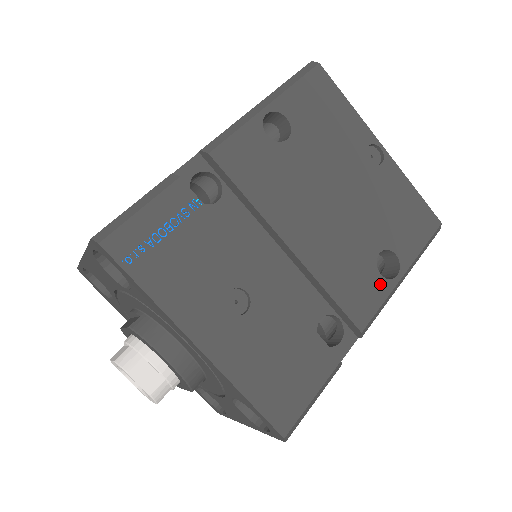
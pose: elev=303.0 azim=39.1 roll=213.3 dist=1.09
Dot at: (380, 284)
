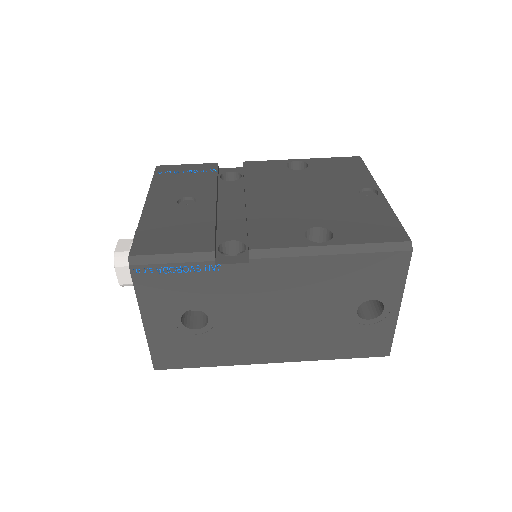
Dot at: (298, 239)
